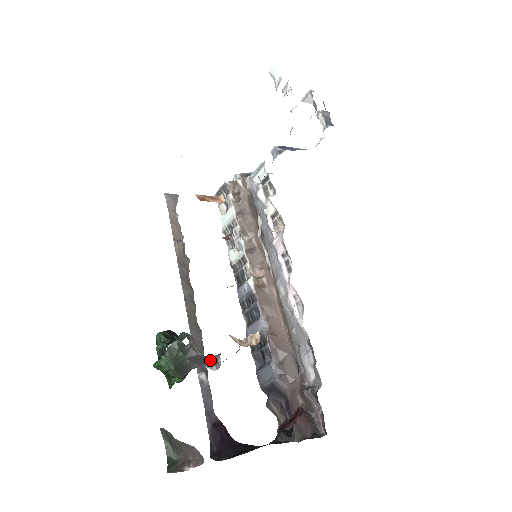
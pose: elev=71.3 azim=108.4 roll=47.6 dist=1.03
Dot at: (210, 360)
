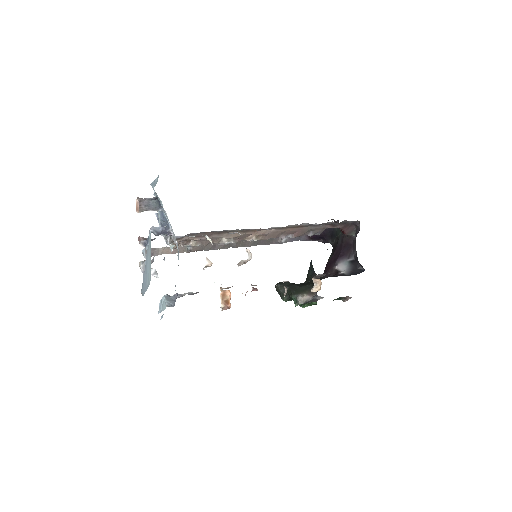
Dot at: (317, 298)
